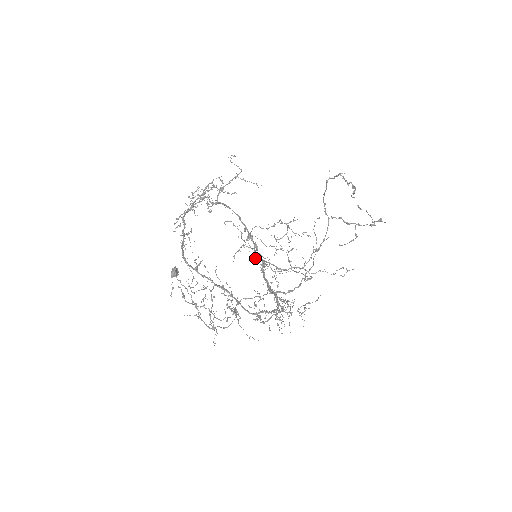
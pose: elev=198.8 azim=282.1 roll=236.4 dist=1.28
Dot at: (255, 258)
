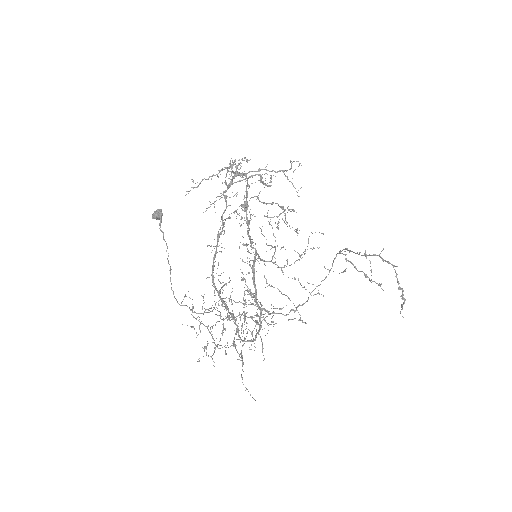
Dot at: (243, 237)
